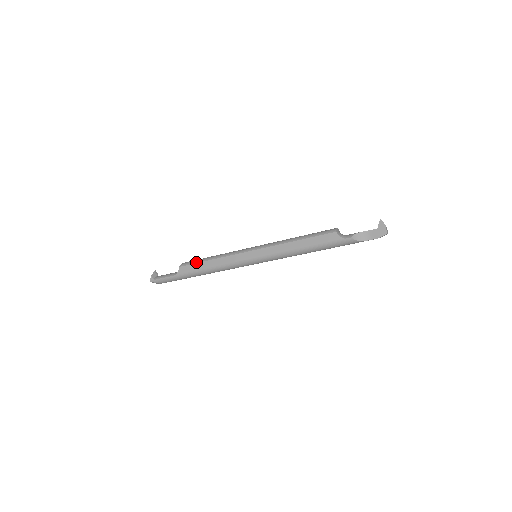
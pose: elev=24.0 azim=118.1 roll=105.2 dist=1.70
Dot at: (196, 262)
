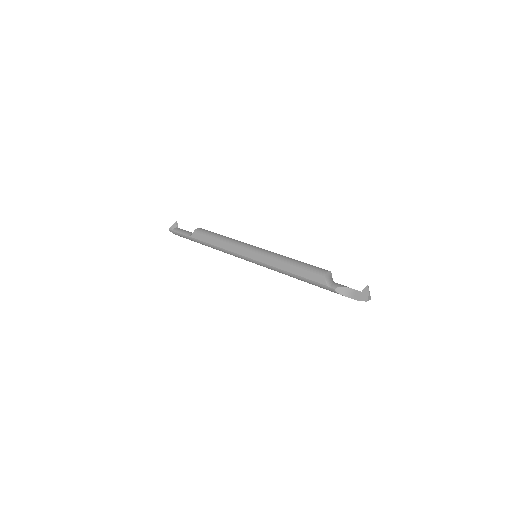
Dot at: (207, 235)
